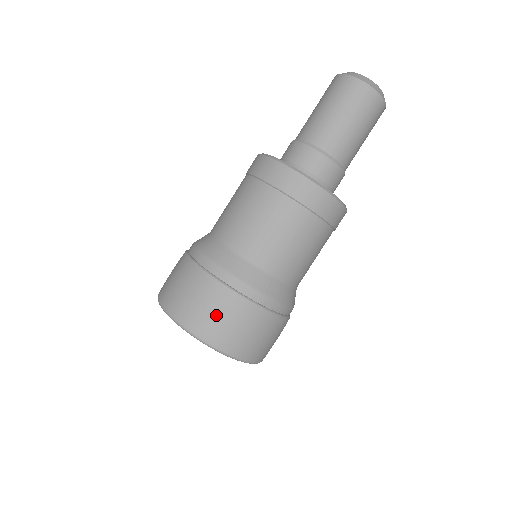
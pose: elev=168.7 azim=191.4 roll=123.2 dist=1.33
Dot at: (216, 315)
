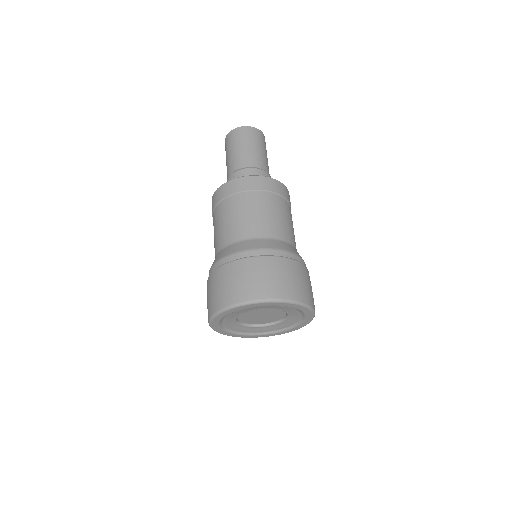
Dot at: (304, 283)
